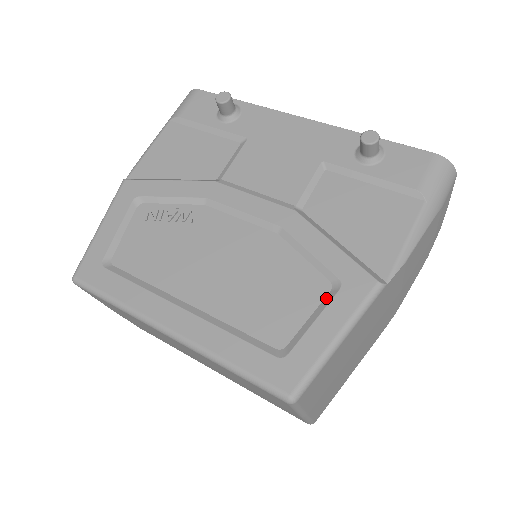
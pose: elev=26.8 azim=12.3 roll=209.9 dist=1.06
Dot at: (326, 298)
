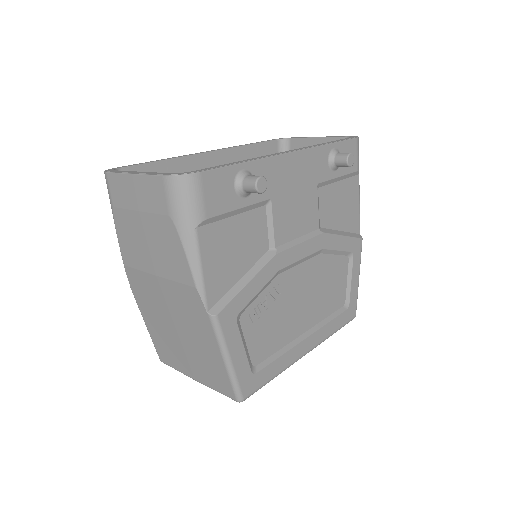
Dot at: (349, 265)
